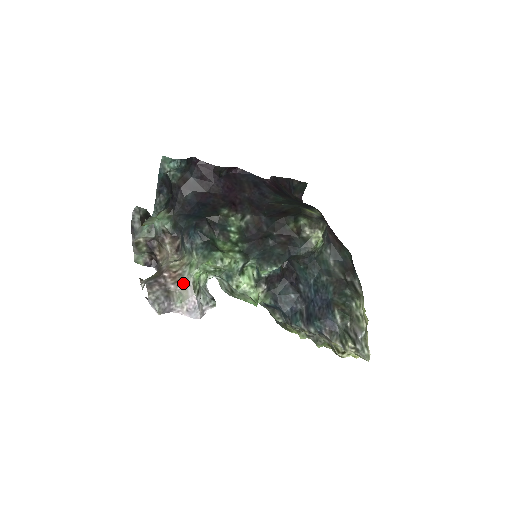
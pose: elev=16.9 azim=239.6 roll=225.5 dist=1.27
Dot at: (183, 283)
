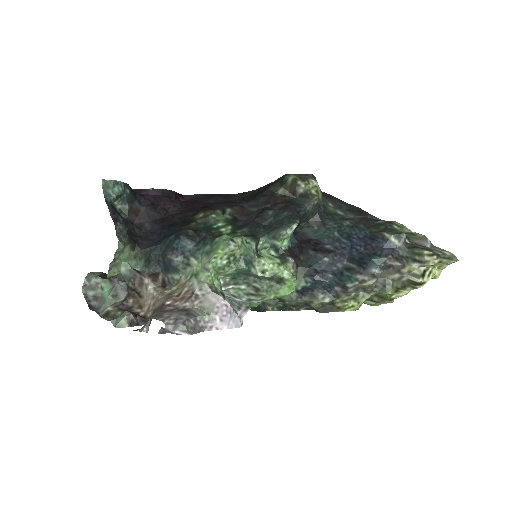
Dot at: (198, 295)
